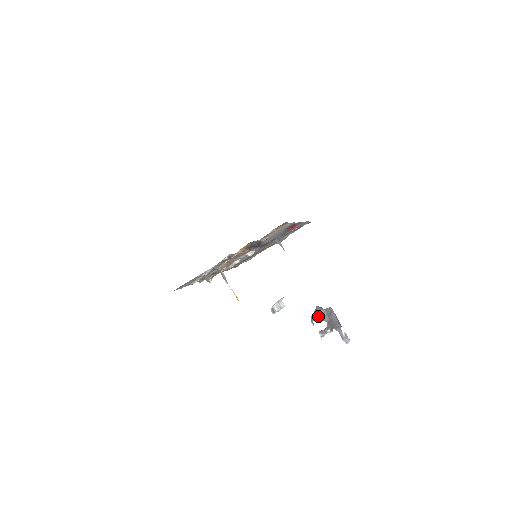
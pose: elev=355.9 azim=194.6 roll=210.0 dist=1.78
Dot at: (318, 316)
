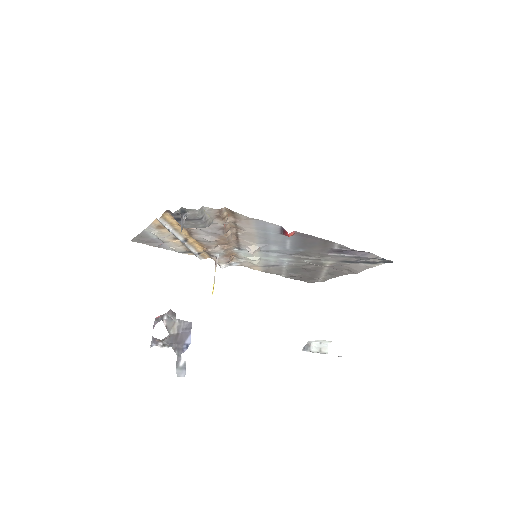
Dot at: (165, 321)
